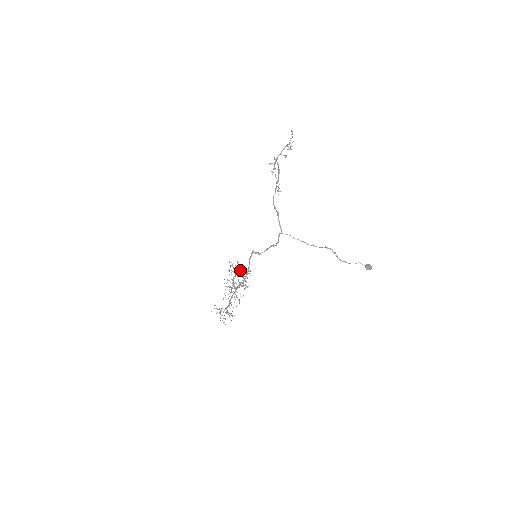
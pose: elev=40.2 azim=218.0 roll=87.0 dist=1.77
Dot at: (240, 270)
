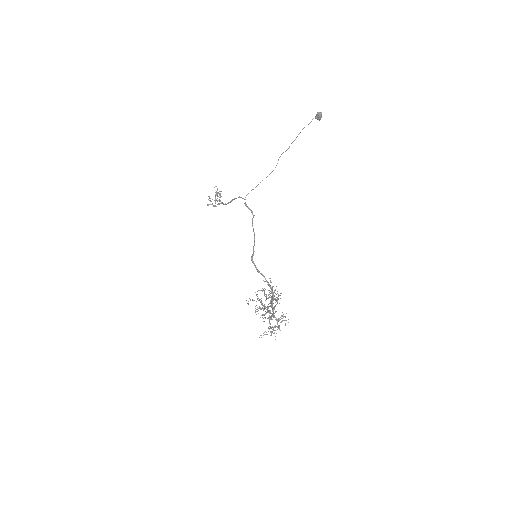
Dot at: occluded
